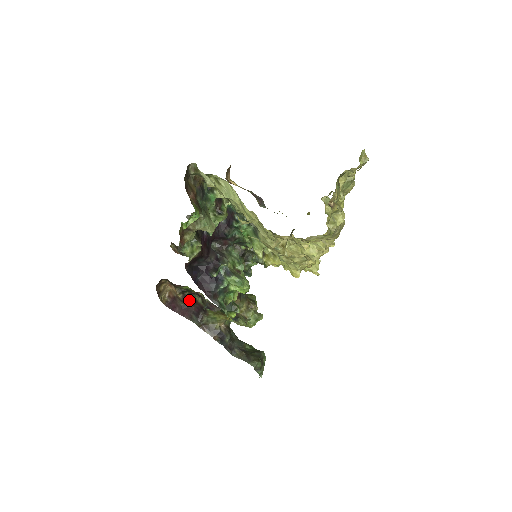
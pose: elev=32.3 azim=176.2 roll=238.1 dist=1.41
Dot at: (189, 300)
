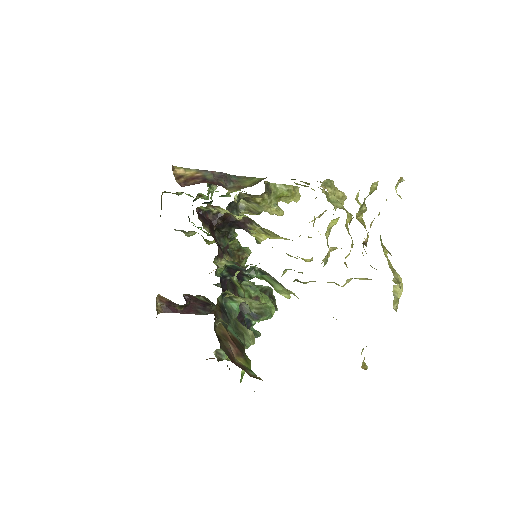
Dot at: (188, 299)
